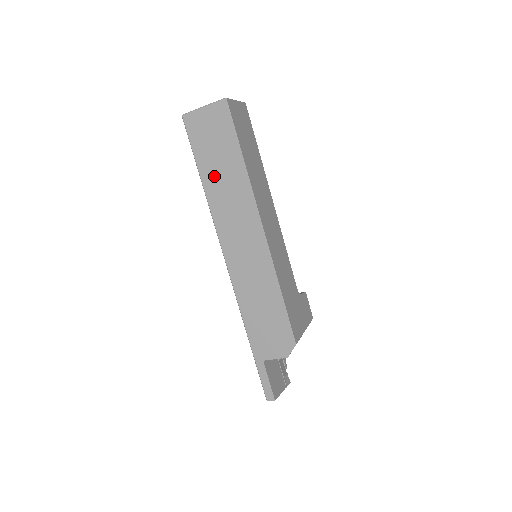
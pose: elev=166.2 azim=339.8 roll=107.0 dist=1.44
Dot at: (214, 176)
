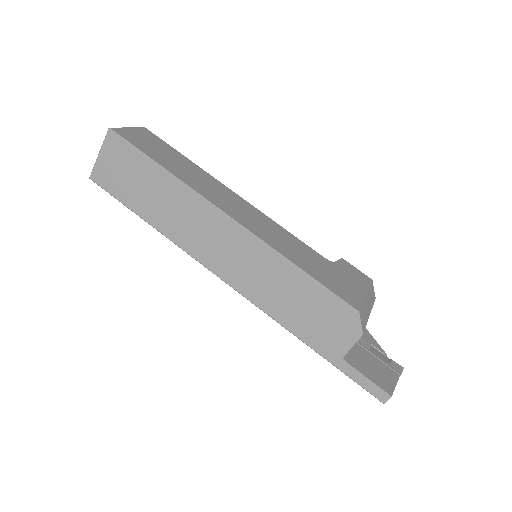
Dot at: (153, 207)
